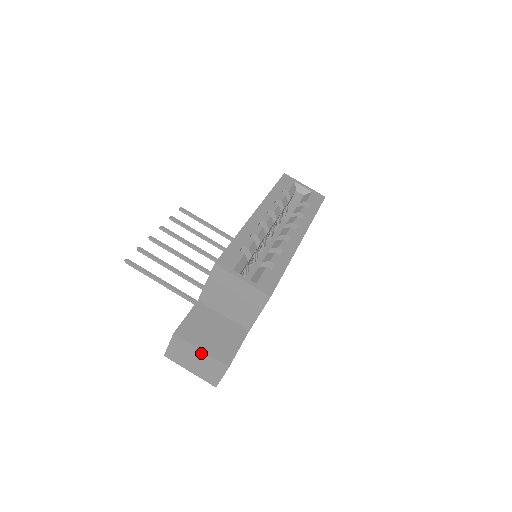
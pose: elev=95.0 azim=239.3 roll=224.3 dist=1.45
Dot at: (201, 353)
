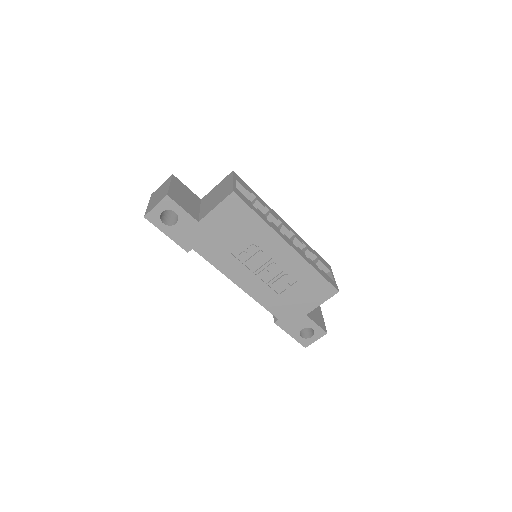
Dot at: (168, 187)
